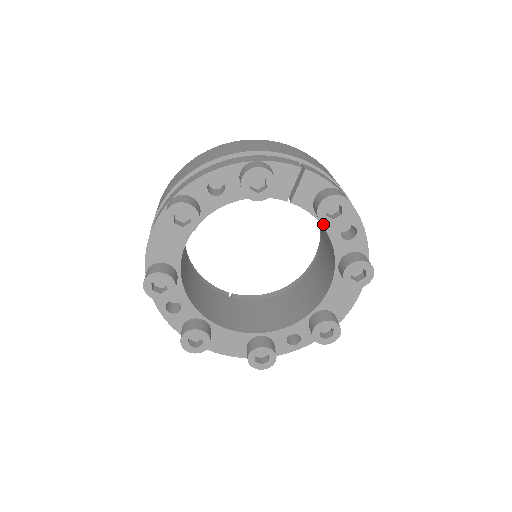
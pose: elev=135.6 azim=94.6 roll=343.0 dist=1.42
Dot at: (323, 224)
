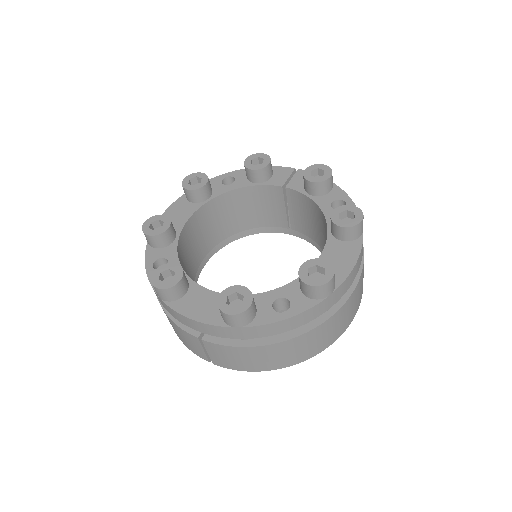
Dot at: (314, 200)
